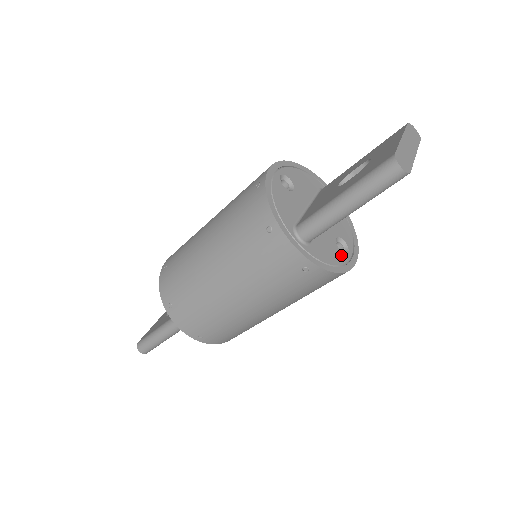
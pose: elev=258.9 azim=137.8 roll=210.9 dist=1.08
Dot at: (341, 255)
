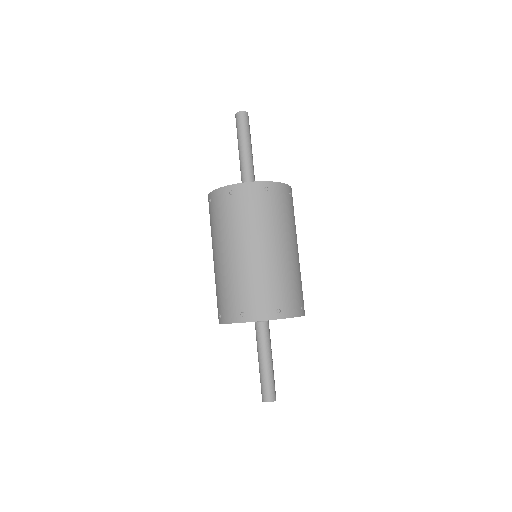
Dot at: occluded
